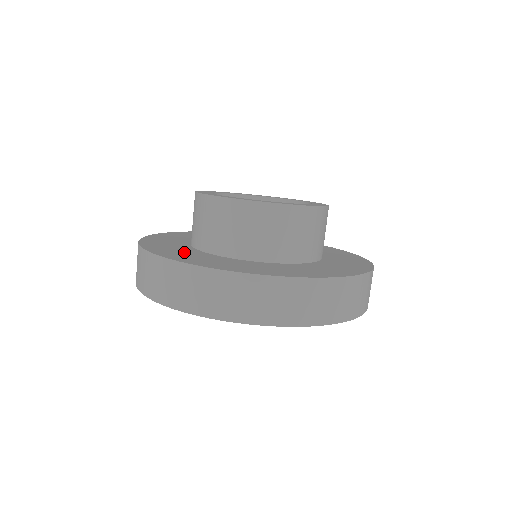
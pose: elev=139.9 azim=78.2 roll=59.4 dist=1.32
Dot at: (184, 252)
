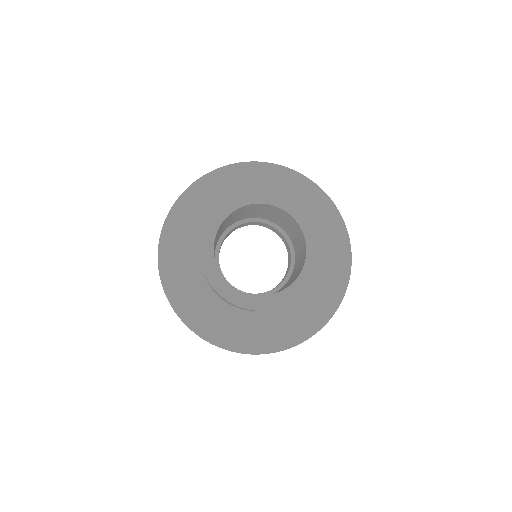
Dot at: (222, 320)
